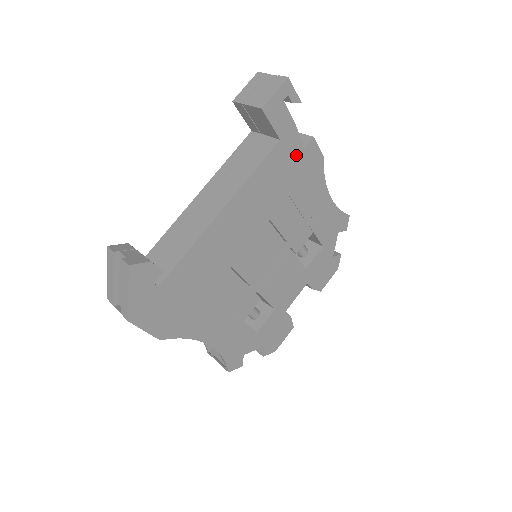
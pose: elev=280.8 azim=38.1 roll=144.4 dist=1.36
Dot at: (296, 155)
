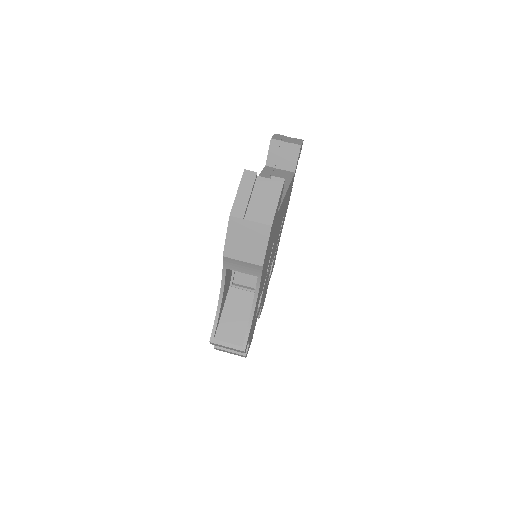
Dot at: occluded
